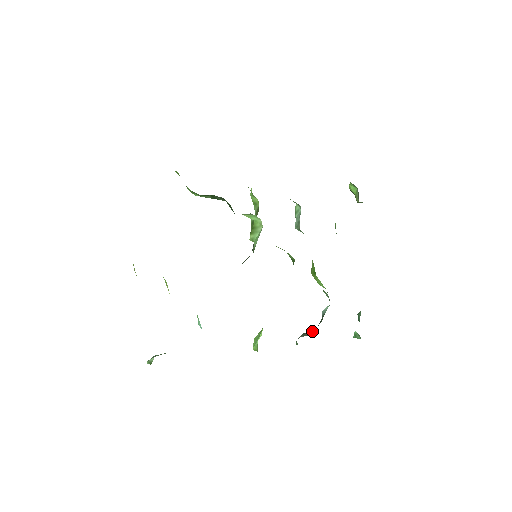
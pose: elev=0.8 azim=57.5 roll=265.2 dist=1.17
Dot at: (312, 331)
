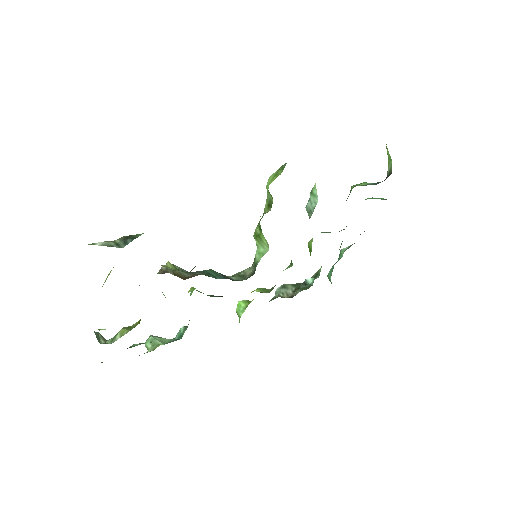
Dot at: (291, 292)
